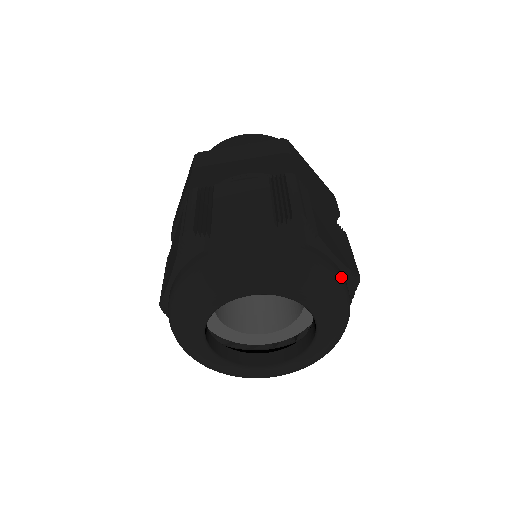
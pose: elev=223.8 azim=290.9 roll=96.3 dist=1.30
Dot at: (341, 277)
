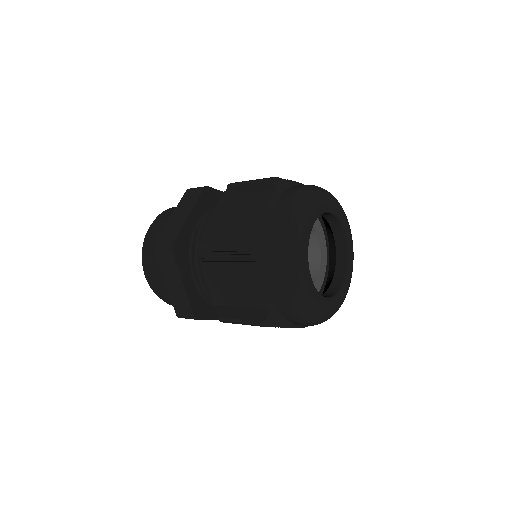
Dot at: occluded
